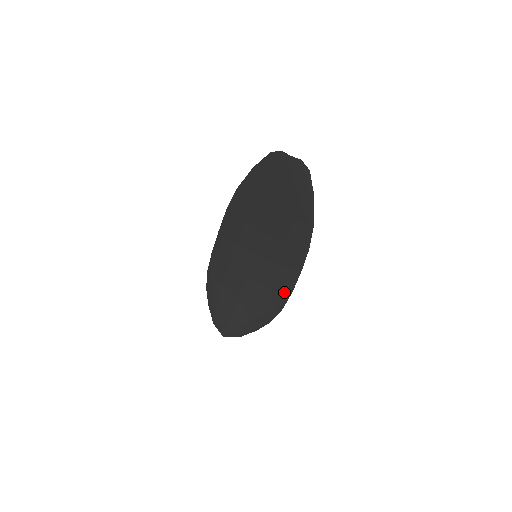
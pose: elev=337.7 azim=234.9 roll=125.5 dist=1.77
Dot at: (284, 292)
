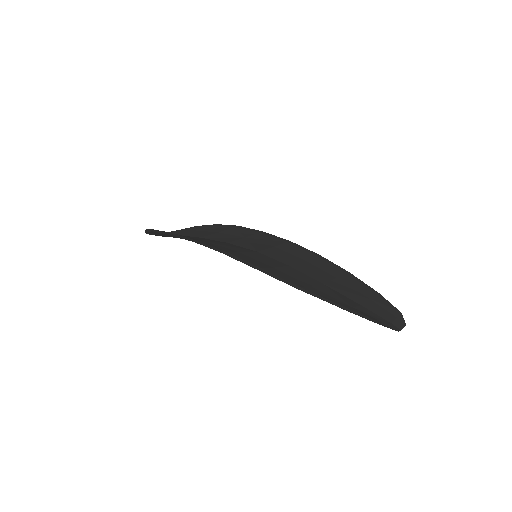
Dot at: occluded
